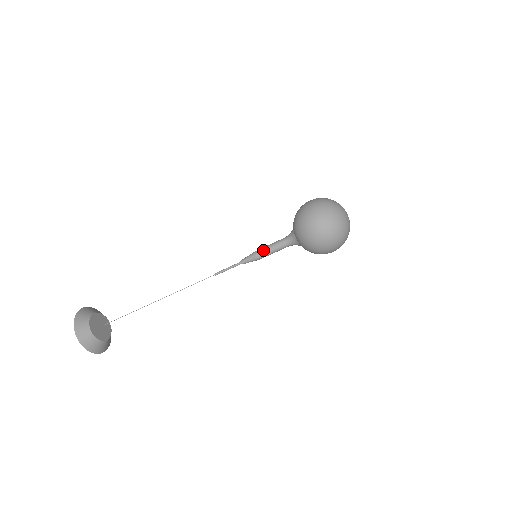
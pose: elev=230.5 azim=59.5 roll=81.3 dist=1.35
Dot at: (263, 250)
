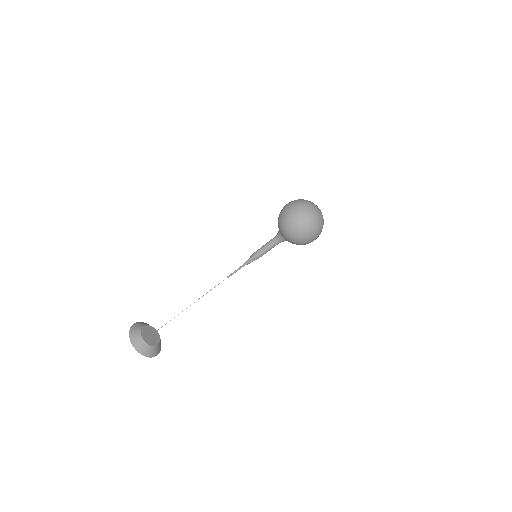
Dot at: (260, 248)
